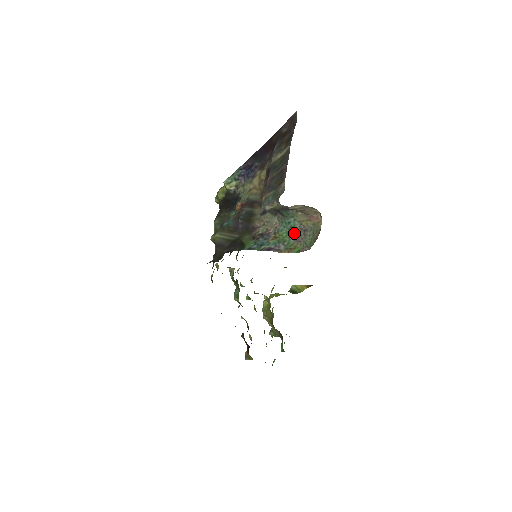
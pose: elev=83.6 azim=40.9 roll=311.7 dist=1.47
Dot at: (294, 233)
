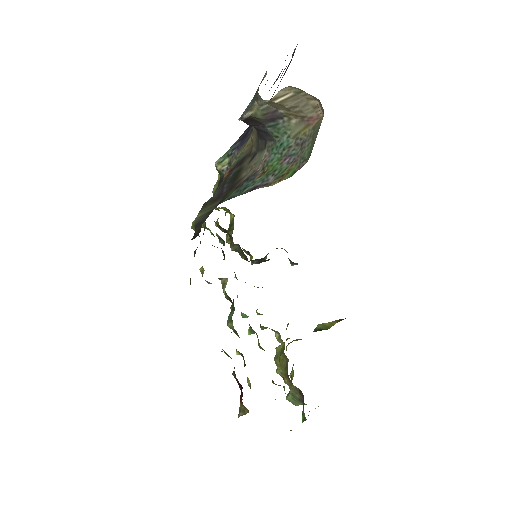
Dot at: (288, 155)
